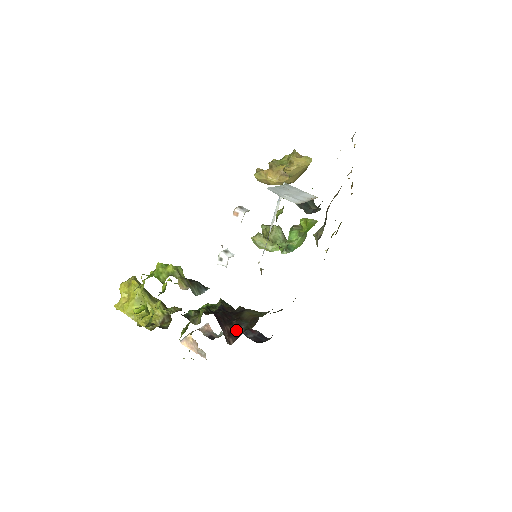
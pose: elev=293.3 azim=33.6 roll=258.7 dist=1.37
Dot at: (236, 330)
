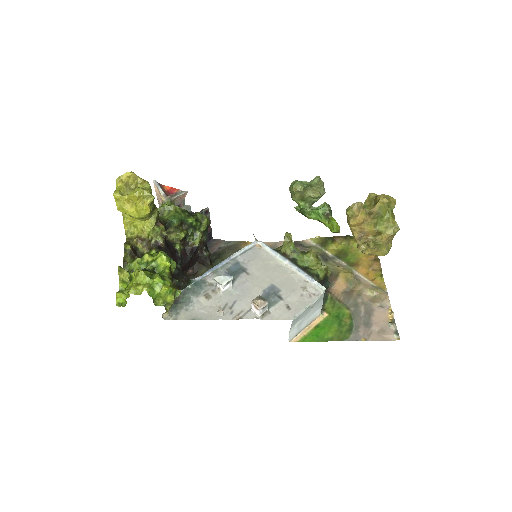
Dot at: occluded
